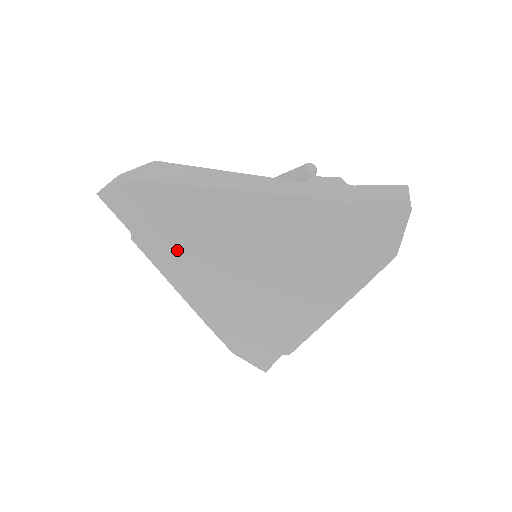
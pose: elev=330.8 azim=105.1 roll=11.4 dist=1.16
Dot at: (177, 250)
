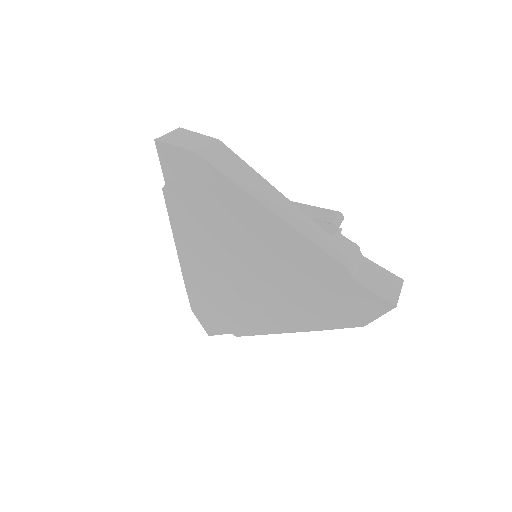
Dot at: (196, 220)
